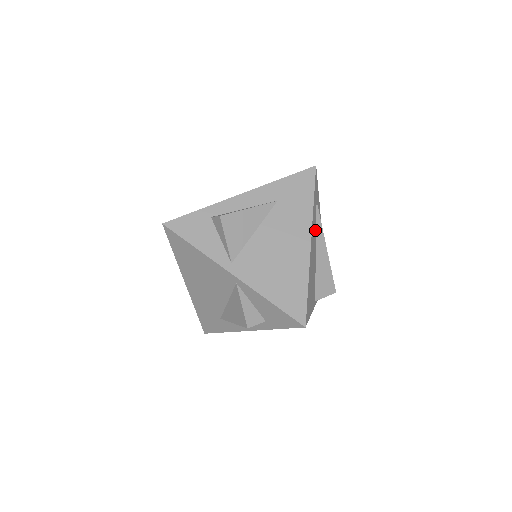
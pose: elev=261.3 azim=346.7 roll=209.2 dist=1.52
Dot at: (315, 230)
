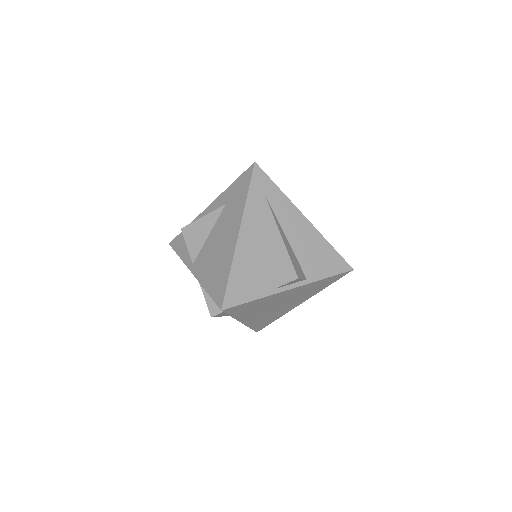
Dot at: (263, 221)
